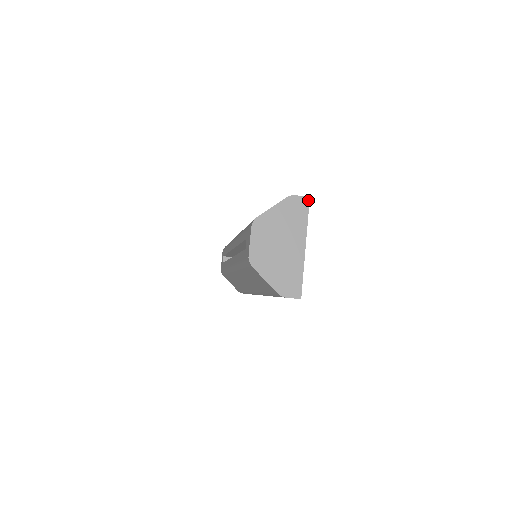
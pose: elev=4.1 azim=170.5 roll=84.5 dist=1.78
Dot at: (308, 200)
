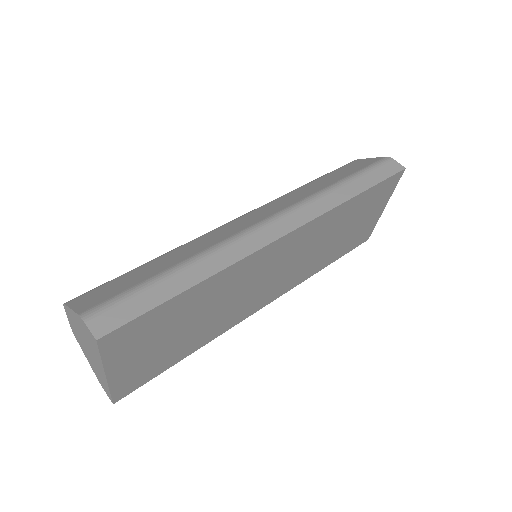
Dot at: (96, 341)
